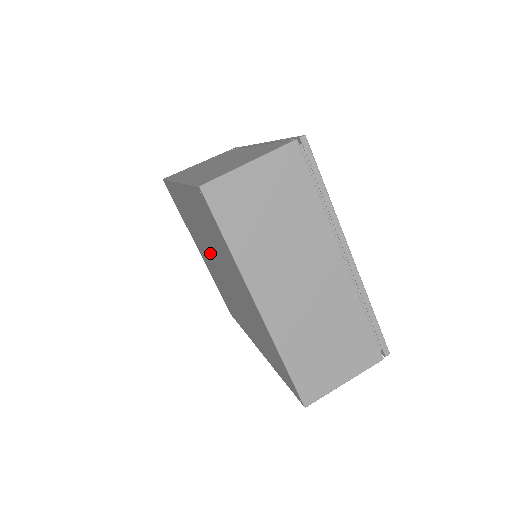
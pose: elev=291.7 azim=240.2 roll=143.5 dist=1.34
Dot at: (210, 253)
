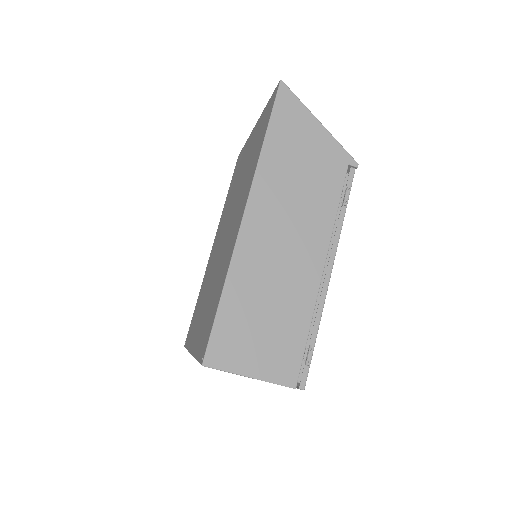
Dot at: (229, 225)
